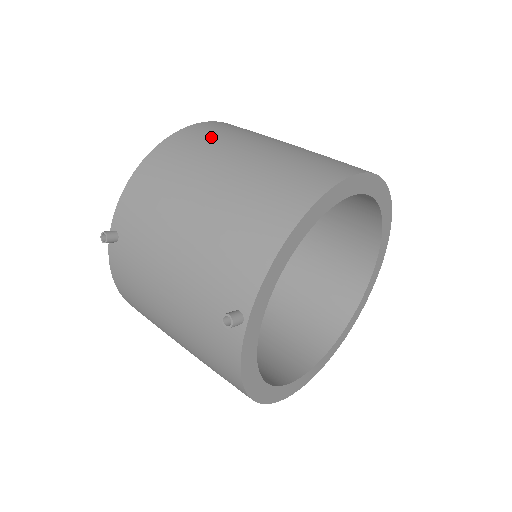
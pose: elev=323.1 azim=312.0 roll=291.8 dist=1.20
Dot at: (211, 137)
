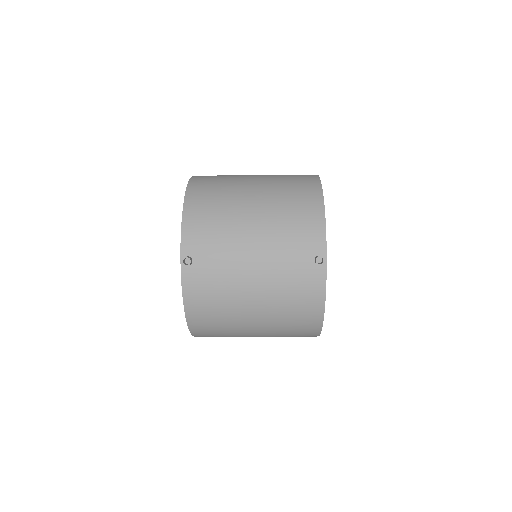
Dot at: (217, 179)
